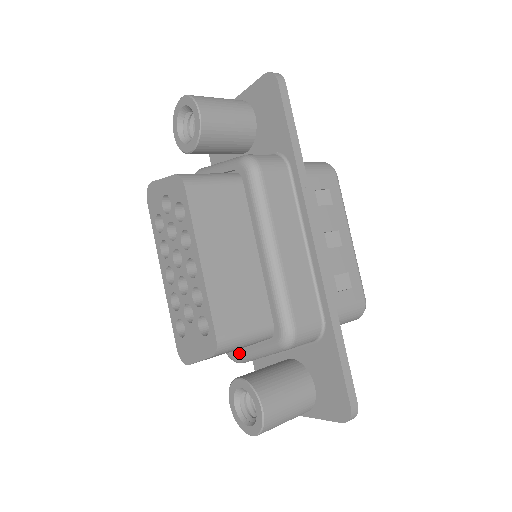
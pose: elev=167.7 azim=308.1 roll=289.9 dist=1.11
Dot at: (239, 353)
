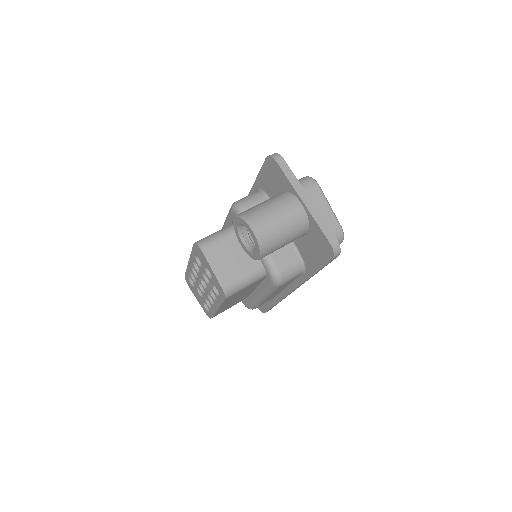
Dot at: occluded
